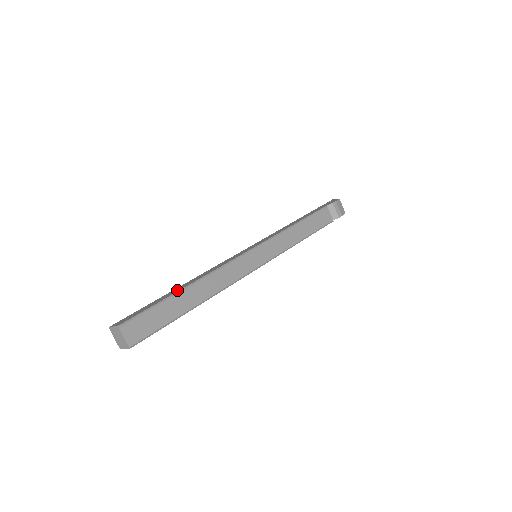
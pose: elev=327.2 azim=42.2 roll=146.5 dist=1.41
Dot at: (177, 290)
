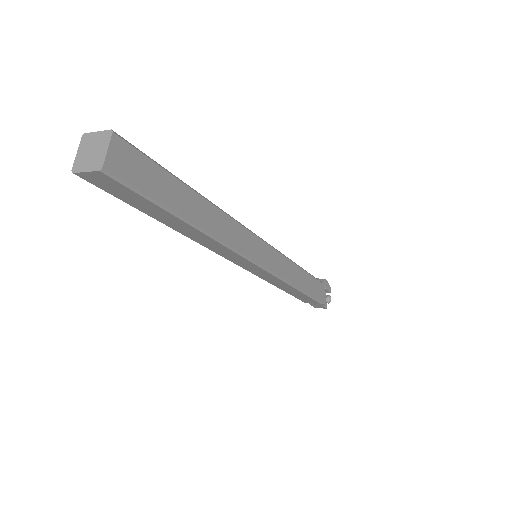
Dot at: occluded
